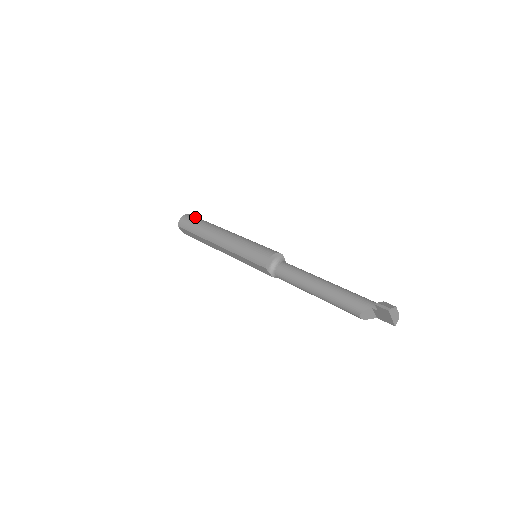
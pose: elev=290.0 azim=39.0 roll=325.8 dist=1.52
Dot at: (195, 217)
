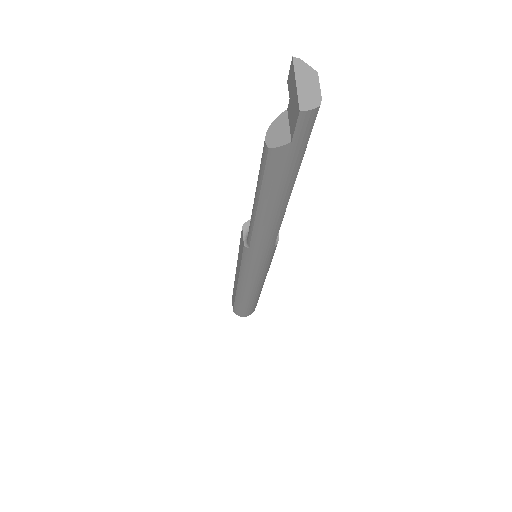
Dot at: occluded
